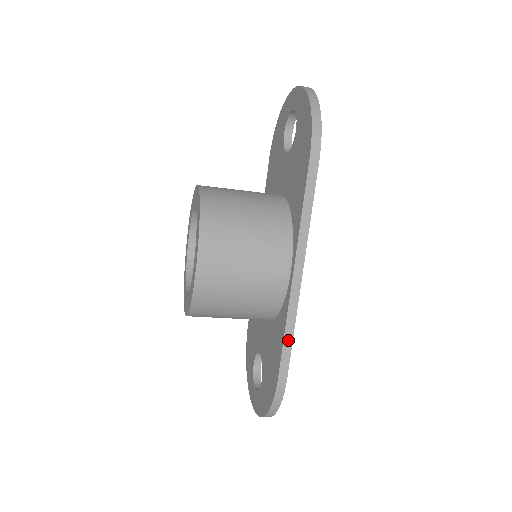
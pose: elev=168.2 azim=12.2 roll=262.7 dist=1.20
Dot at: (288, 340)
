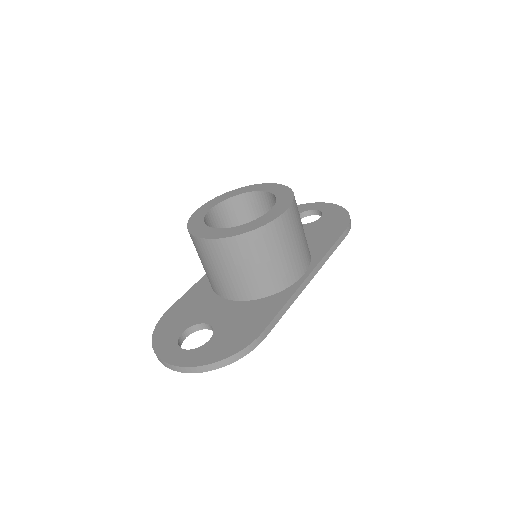
Dot at: (282, 312)
